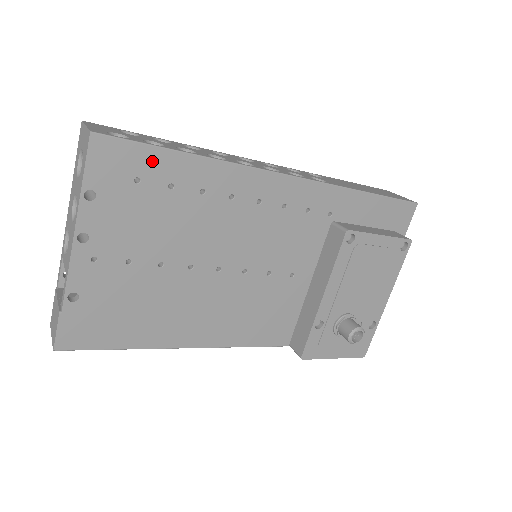
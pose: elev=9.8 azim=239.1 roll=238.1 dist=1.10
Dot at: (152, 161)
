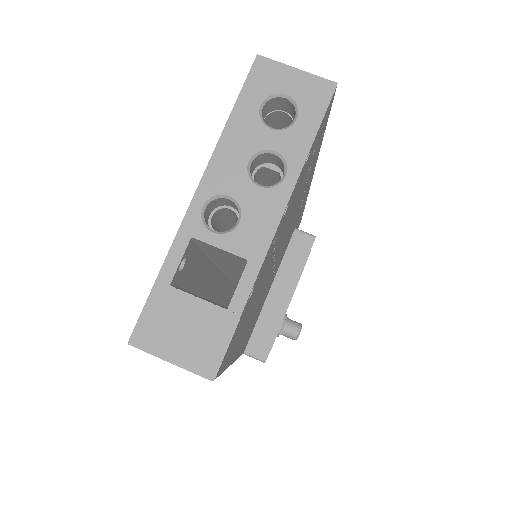
Dot at: (321, 136)
